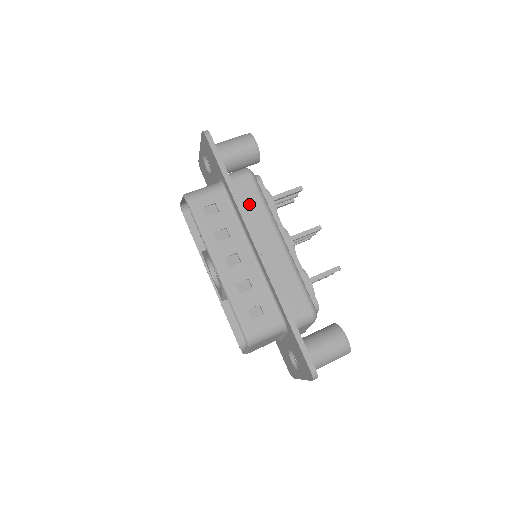
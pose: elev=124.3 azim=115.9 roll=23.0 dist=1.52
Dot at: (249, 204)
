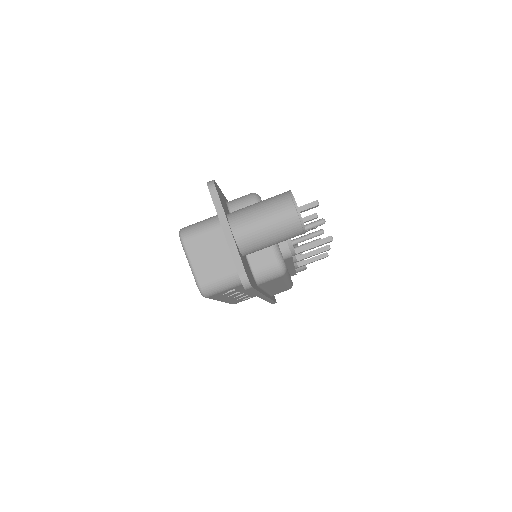
Dot at: occluded
